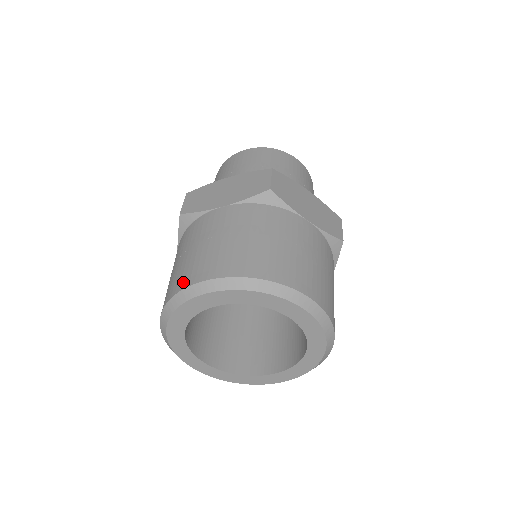
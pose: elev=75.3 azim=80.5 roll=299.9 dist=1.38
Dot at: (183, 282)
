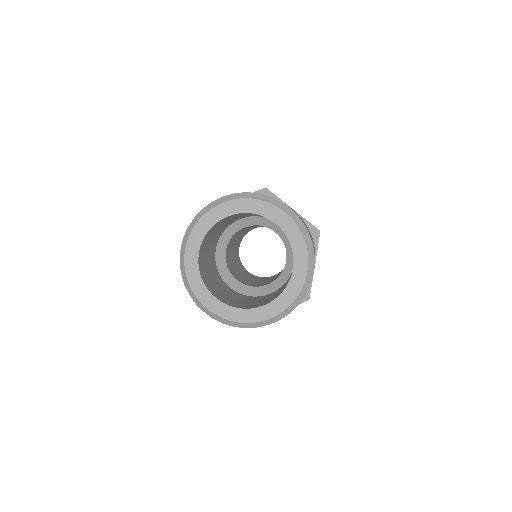
Dot at: occluded
